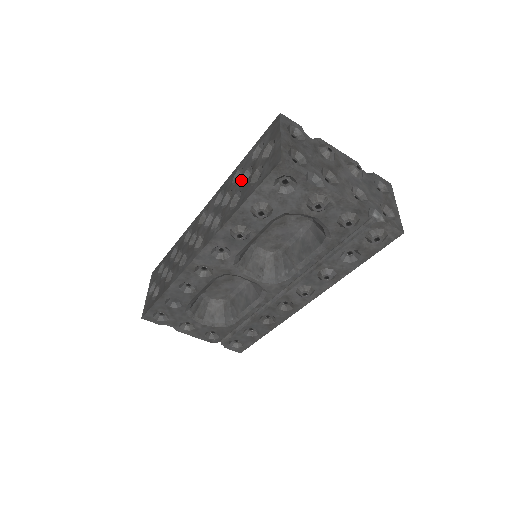
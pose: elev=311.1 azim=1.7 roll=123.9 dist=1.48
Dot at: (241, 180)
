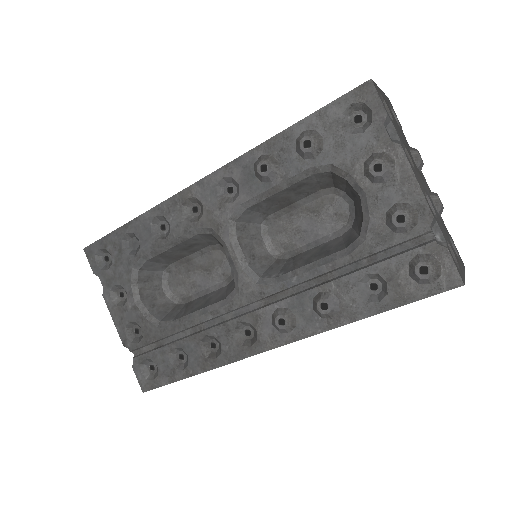
Dot at: occluded
